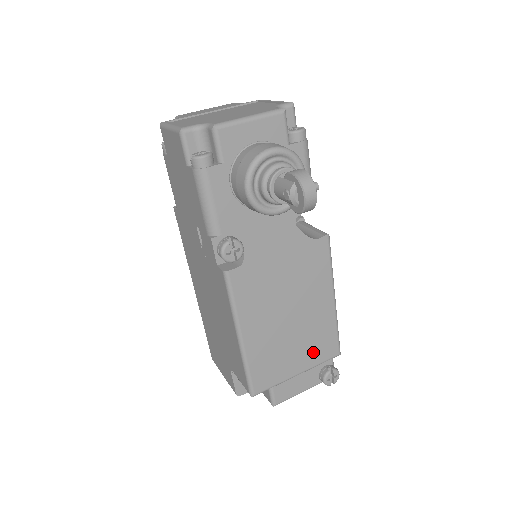
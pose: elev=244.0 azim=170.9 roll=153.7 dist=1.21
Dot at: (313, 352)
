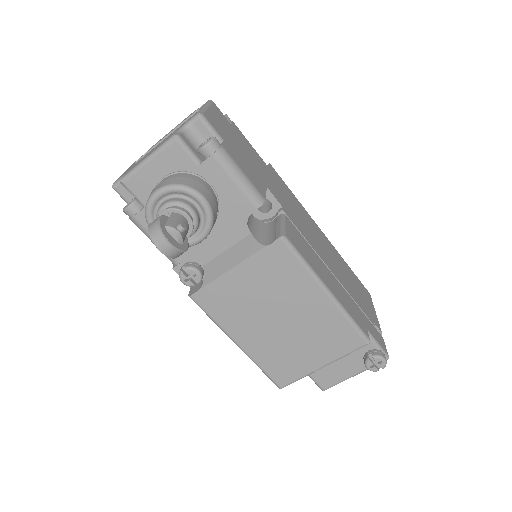
Dot at: (329, 346)
